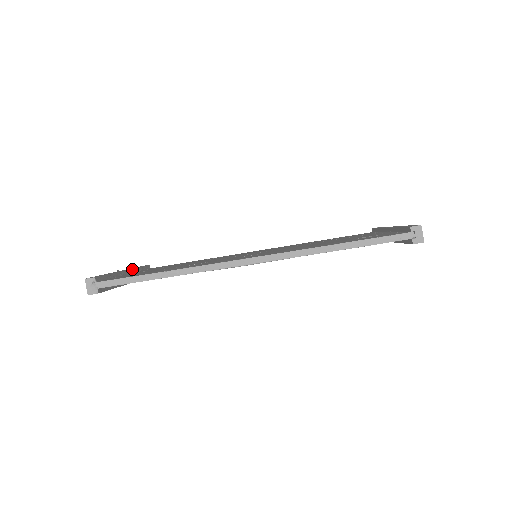
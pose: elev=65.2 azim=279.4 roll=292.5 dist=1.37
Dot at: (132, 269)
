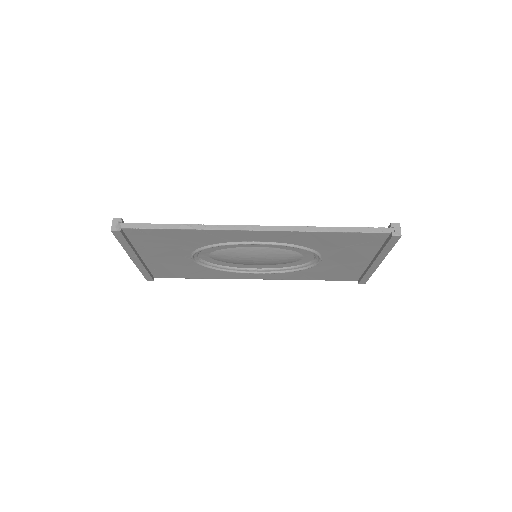
Dot at: occluded
